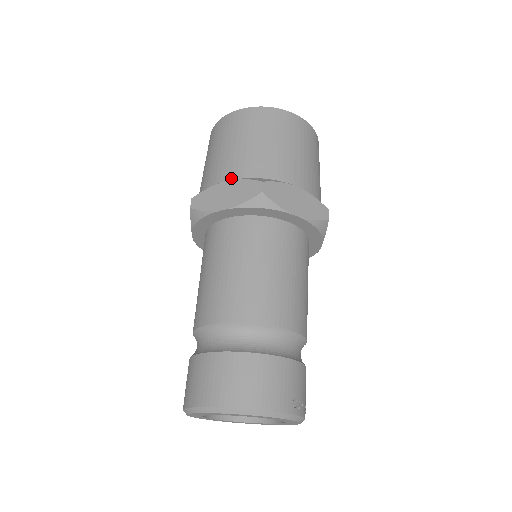
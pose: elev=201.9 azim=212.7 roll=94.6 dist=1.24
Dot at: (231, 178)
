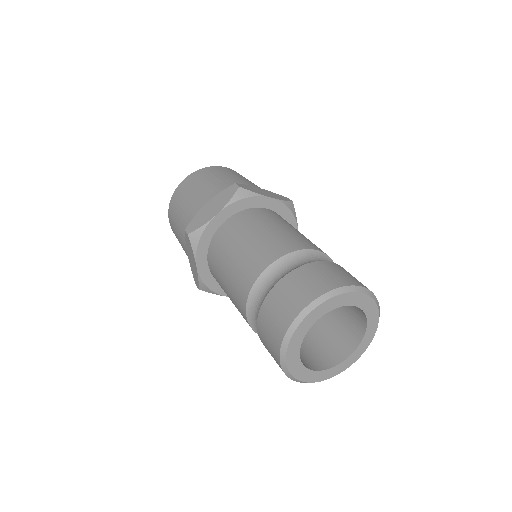
Dot at: (208, 201)
